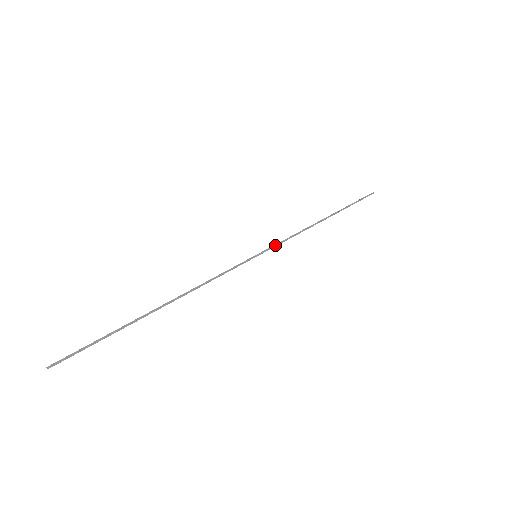
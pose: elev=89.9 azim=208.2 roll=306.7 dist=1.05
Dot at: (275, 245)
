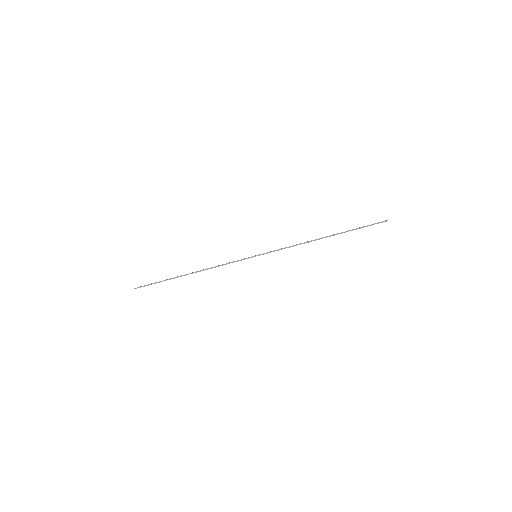
Dot at: (271, 251)
